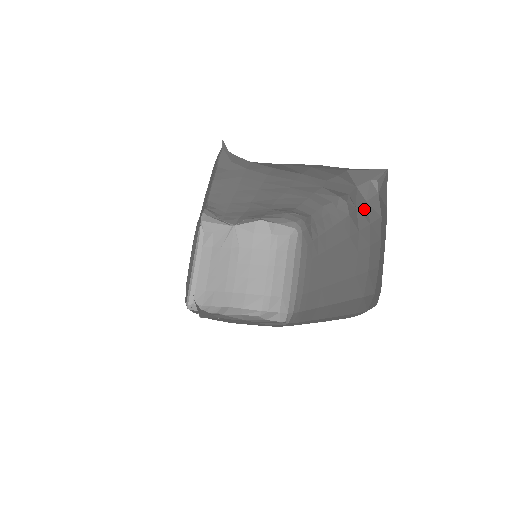
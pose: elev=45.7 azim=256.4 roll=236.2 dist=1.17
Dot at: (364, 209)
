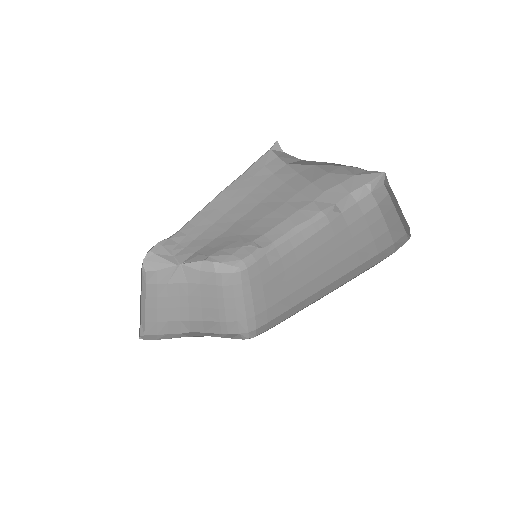
Dot at: (354, 209)
